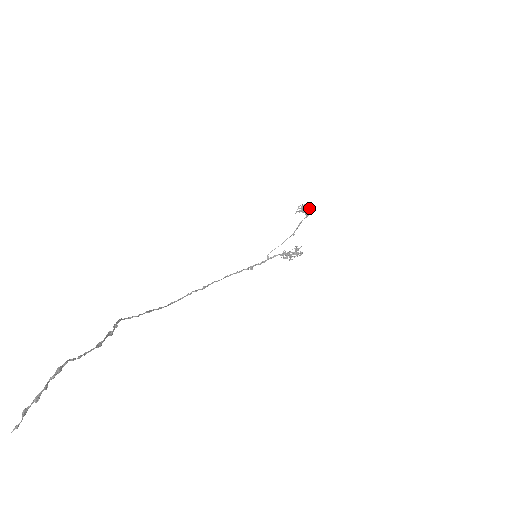
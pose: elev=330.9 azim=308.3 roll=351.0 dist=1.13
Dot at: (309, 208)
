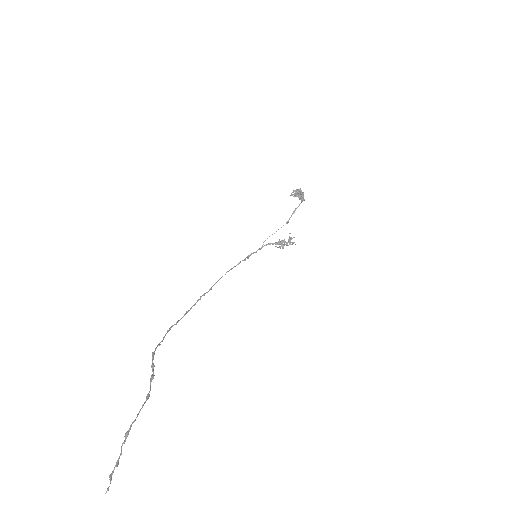
Dot at: (303, 193)
